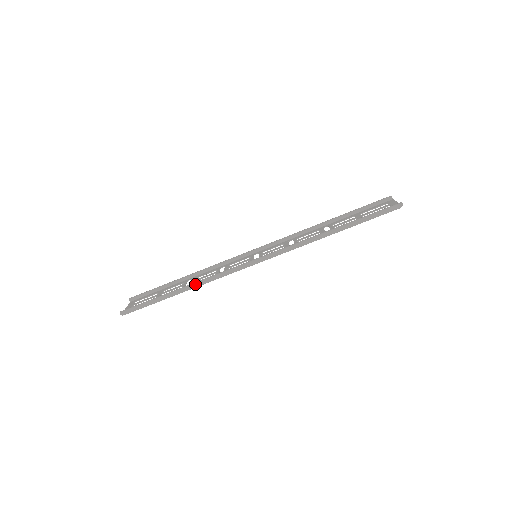
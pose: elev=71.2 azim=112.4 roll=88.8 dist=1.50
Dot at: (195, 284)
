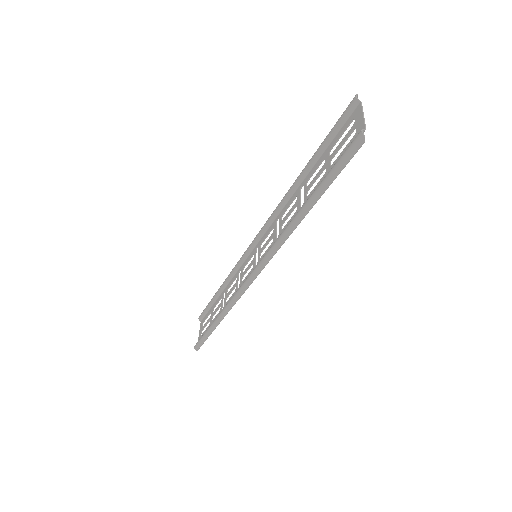
Dot at: (223, 312)
